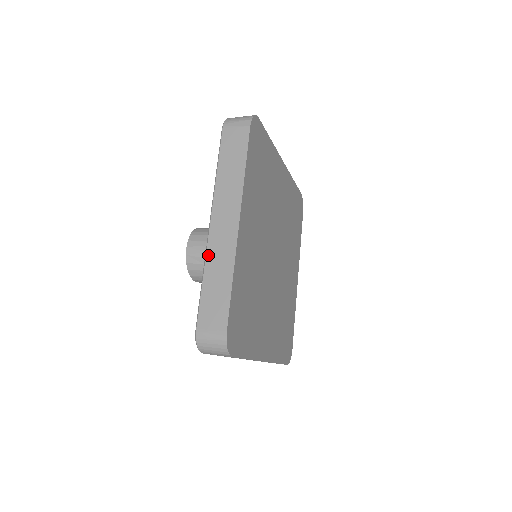
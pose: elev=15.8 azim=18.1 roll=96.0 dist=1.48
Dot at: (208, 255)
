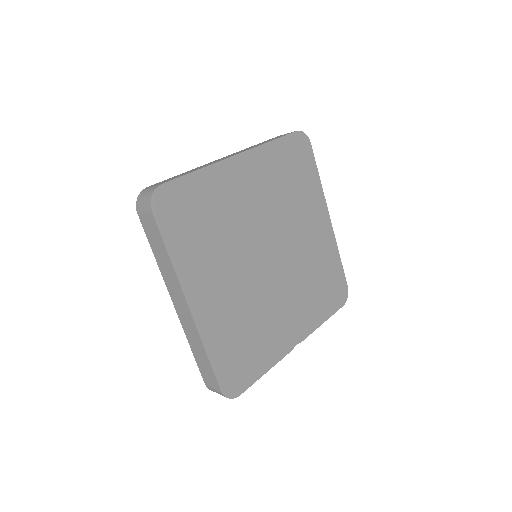
Dot at: (201, 166)
